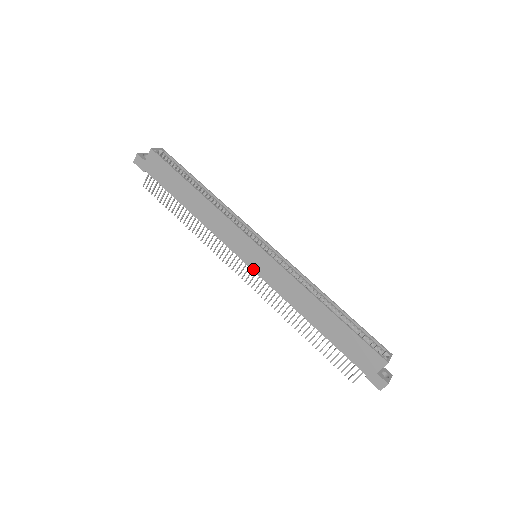
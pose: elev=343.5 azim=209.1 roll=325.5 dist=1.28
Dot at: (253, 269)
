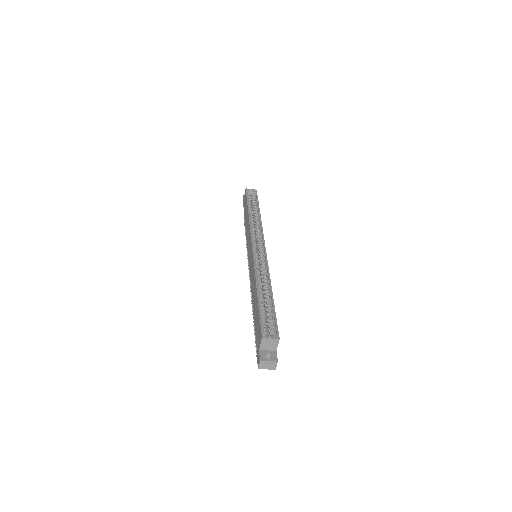
Dot at: (249, 264)
